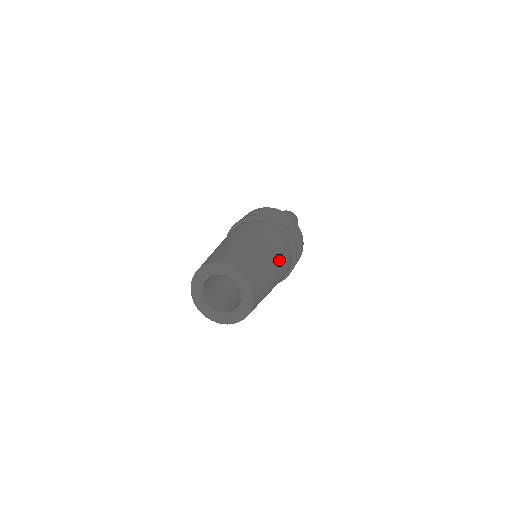
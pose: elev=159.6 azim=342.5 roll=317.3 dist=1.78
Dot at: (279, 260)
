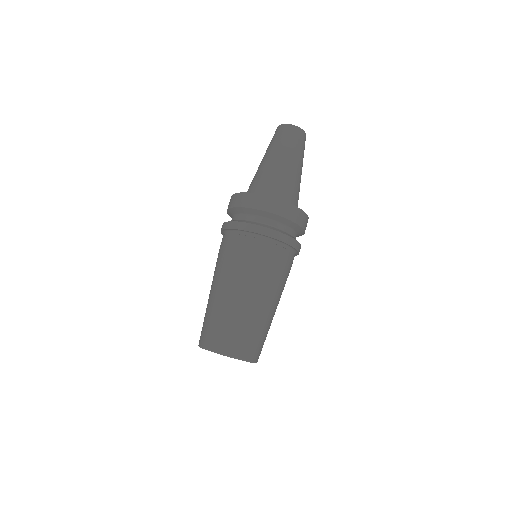
Dot at: (272, 289)
